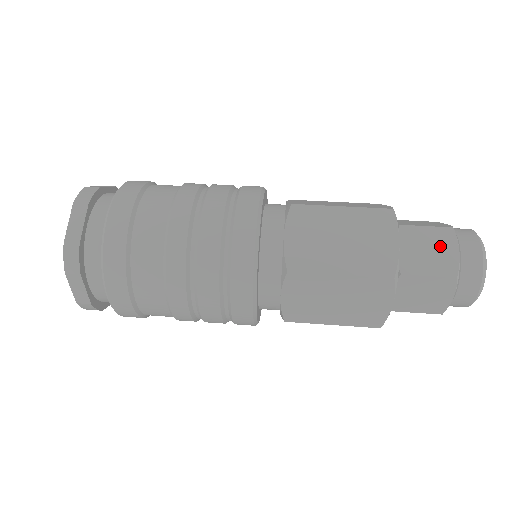
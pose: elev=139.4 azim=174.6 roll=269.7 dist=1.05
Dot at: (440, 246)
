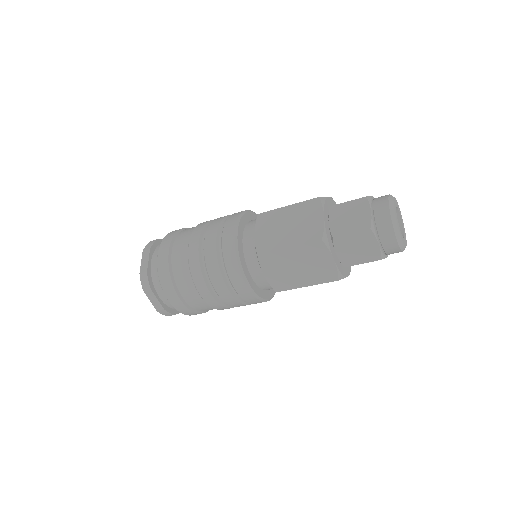
Dot at: (358, 212)
